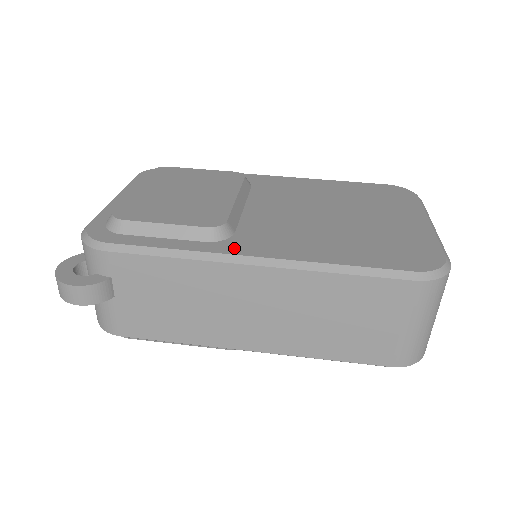
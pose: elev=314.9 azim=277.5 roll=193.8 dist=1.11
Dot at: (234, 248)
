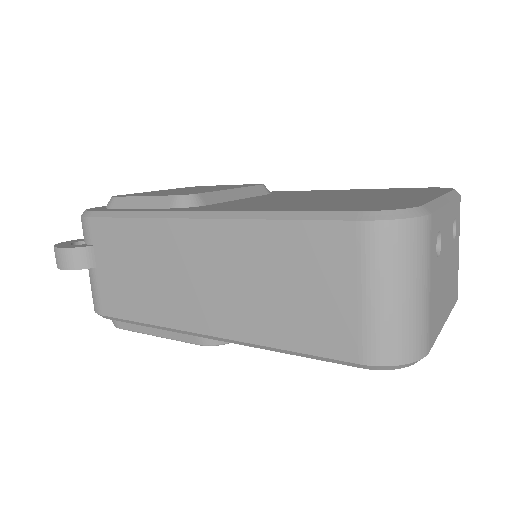
Dot at: (188, 209)
